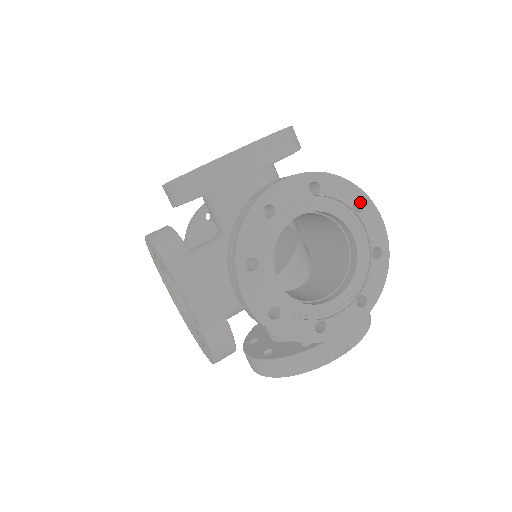
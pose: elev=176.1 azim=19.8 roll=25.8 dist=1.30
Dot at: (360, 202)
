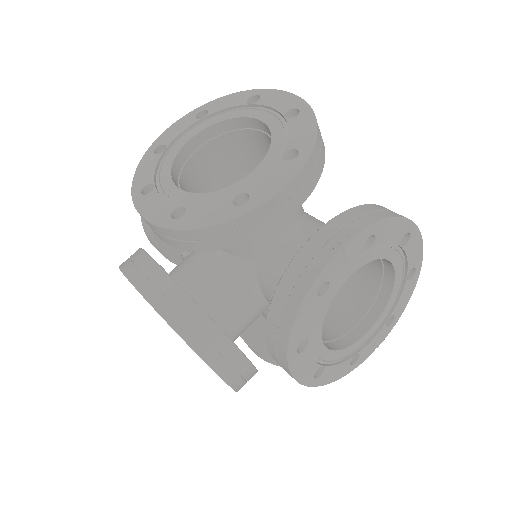
Dot at: (406, 231)
